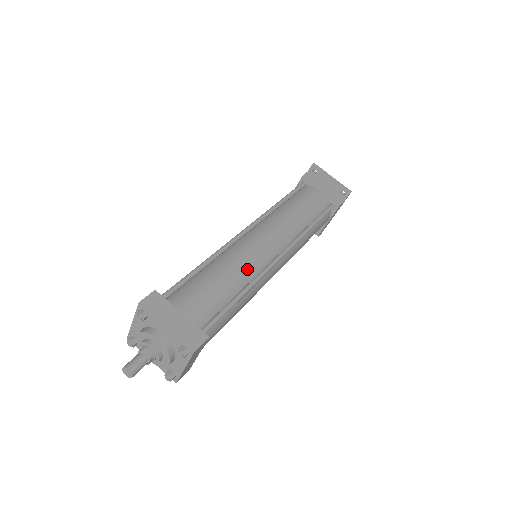
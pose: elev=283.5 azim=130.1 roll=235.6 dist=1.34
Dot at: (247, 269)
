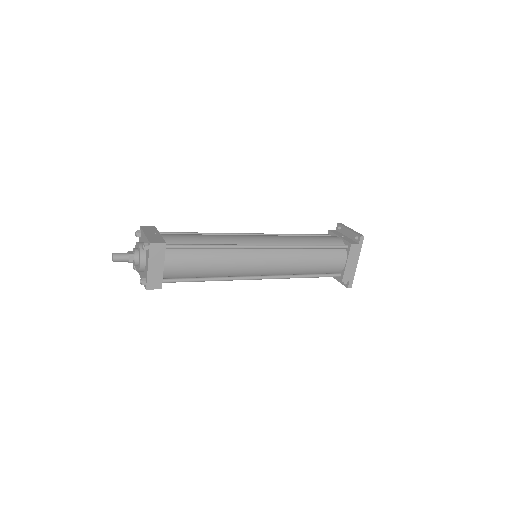
Dot at: (229, 240)
